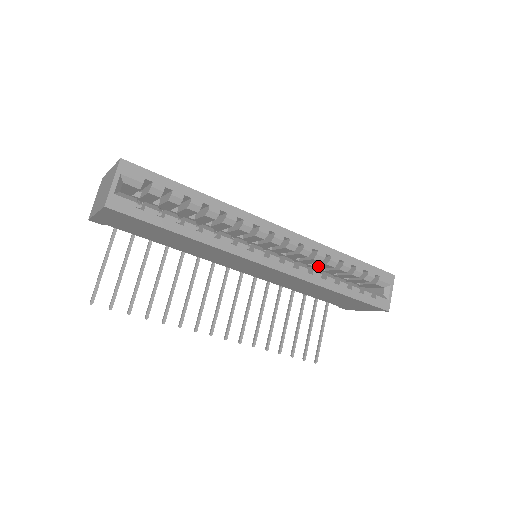
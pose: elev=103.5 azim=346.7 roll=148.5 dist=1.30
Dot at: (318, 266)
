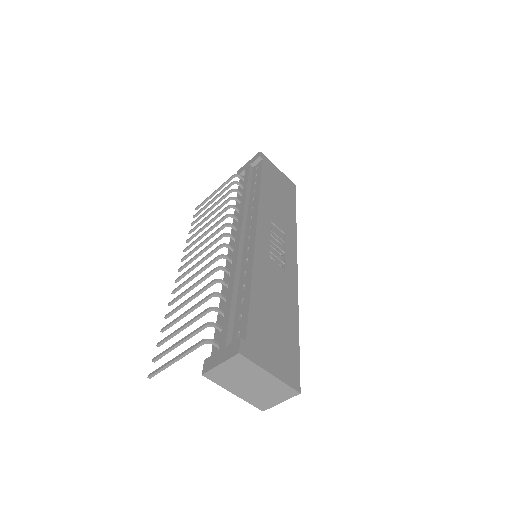
Dot at: occluded
